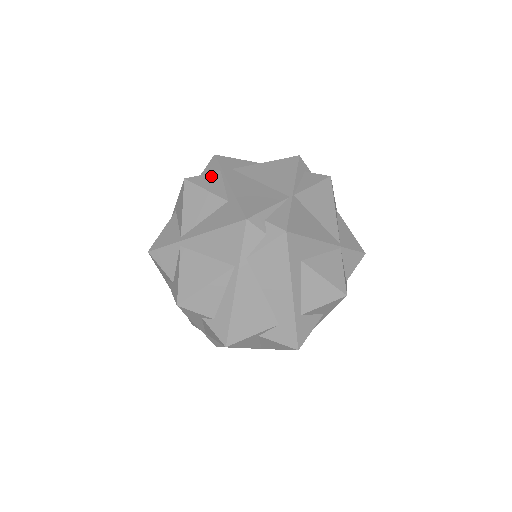
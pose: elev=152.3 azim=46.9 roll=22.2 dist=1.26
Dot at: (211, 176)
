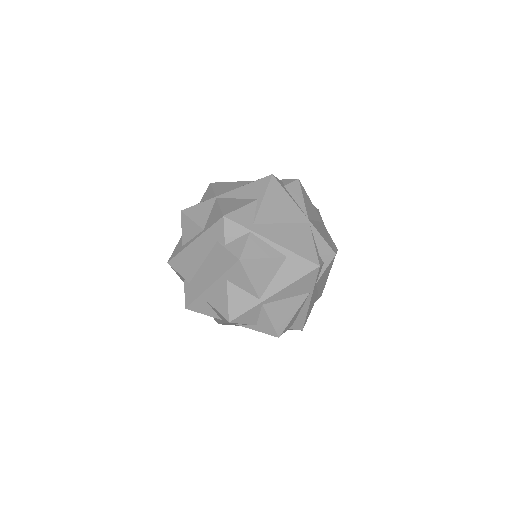
Dot at: (251, 242)
